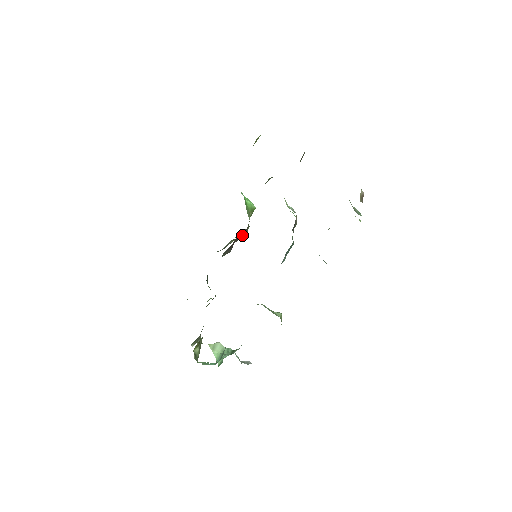
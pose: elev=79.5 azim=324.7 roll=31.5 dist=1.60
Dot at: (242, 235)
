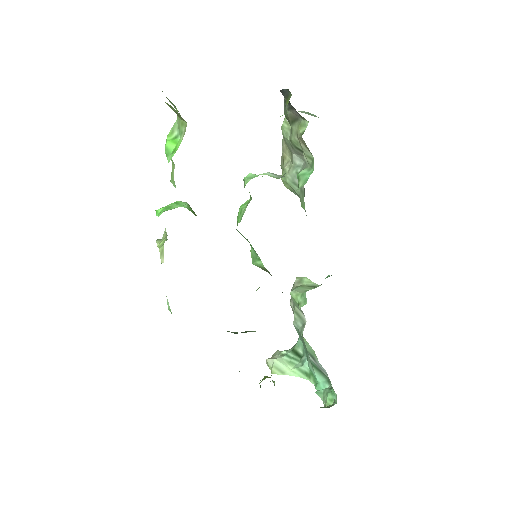
Dot at: occluded
